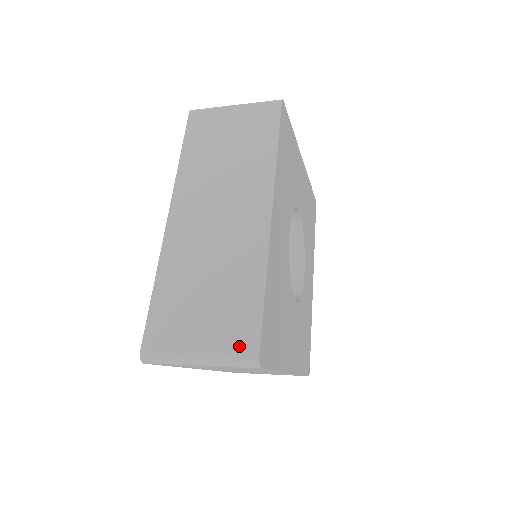
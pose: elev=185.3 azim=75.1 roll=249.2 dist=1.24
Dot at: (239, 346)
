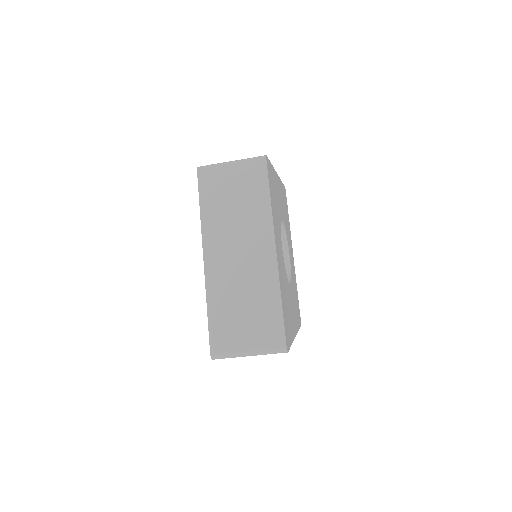
Dot at: (273, 342)
